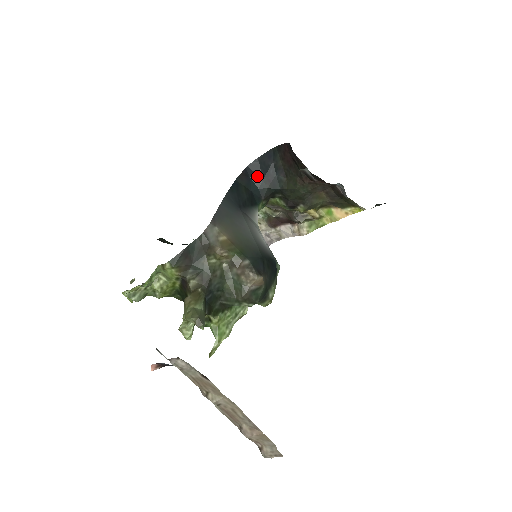
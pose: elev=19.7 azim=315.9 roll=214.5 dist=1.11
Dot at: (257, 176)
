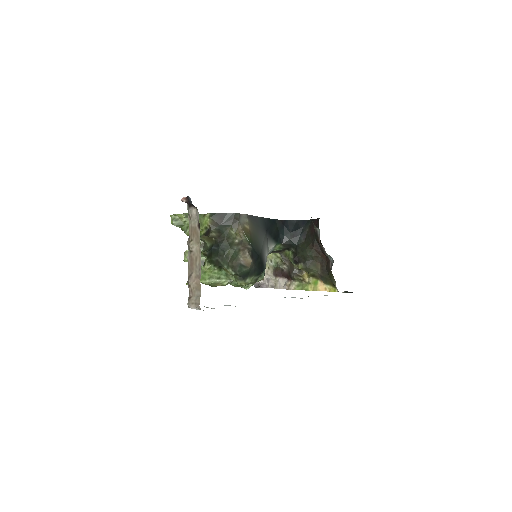
Dot at: (289, 229)
